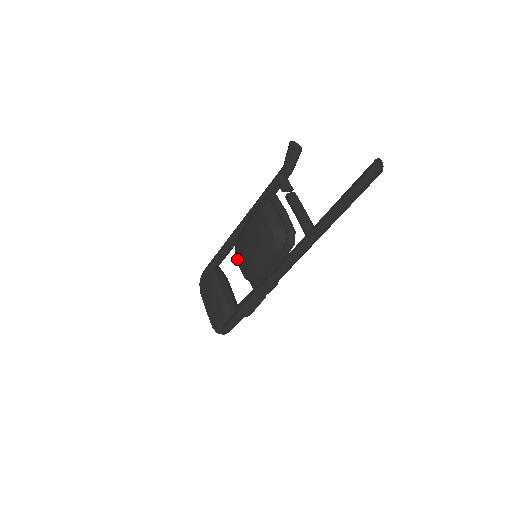
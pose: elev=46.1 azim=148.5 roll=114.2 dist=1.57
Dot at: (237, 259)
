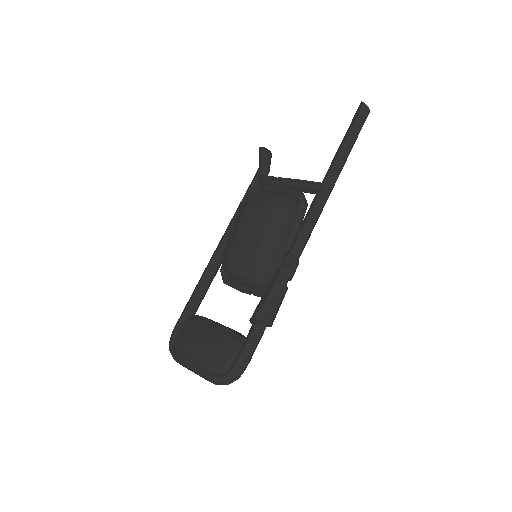
Dot at: (232, 269)
